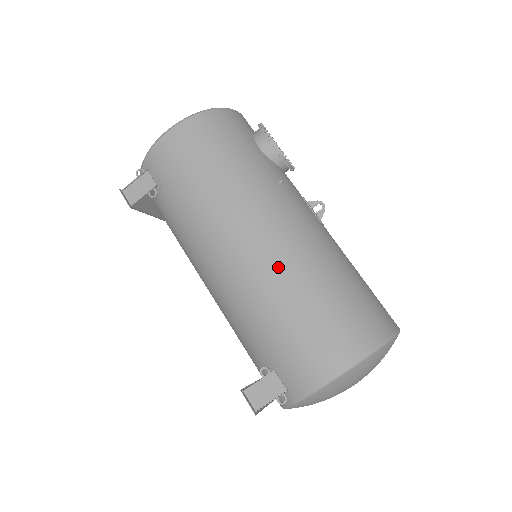
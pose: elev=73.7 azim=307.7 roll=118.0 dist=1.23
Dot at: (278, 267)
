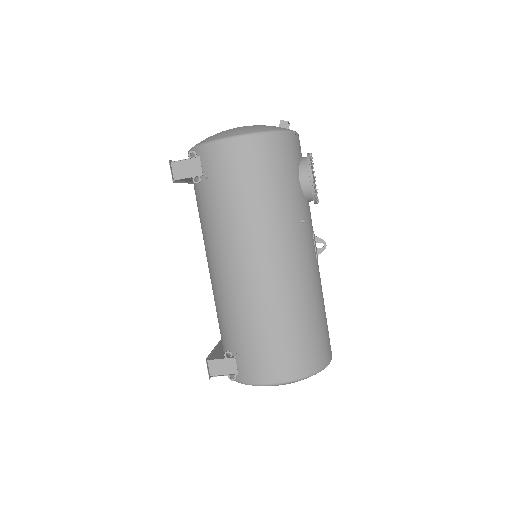
Dot at: (271, 295)
